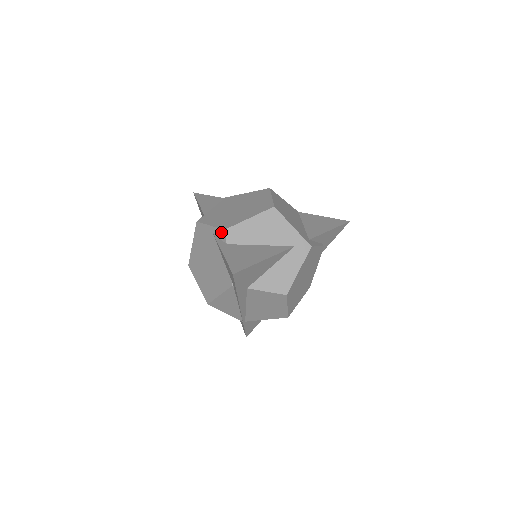
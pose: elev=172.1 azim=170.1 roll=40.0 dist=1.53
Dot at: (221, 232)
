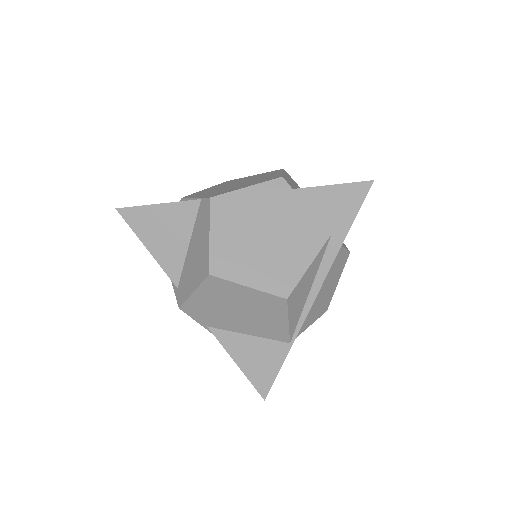
Dot at: (277, 182)
